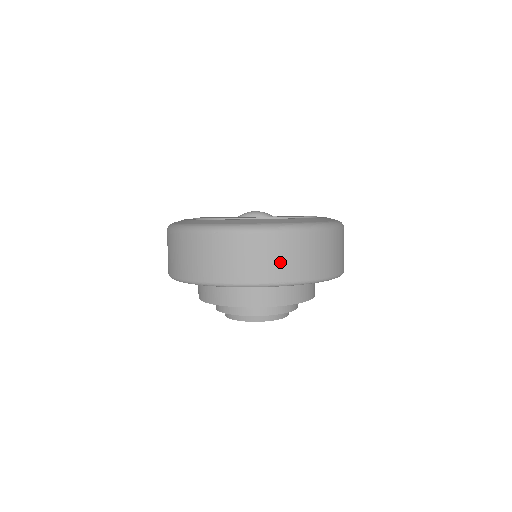
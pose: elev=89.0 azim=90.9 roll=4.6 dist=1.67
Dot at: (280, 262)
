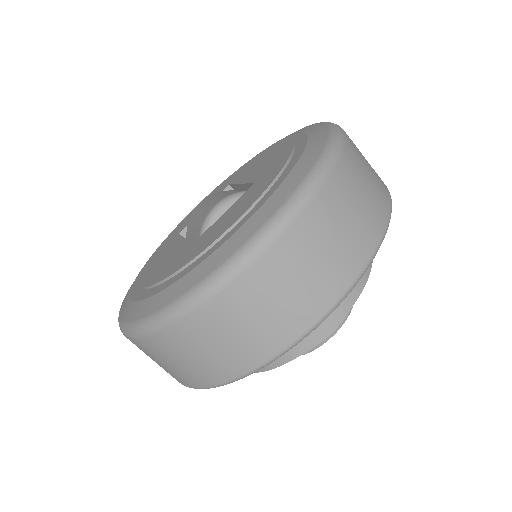
Dot at: (338, 247)
